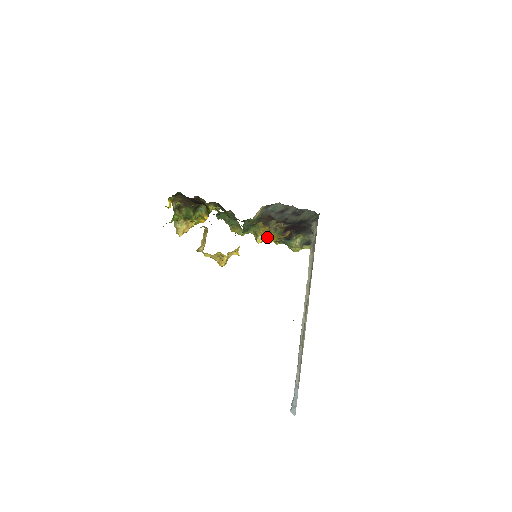
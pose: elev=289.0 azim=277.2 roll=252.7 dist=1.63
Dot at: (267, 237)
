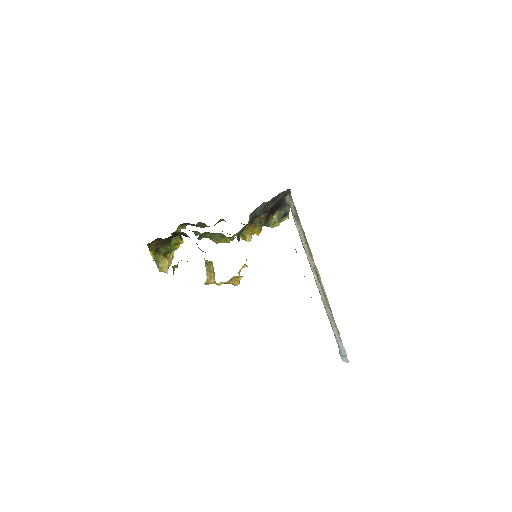
Dot at: (254, 232)
